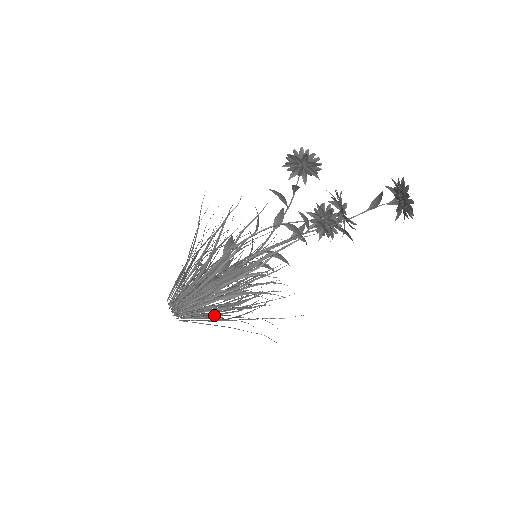
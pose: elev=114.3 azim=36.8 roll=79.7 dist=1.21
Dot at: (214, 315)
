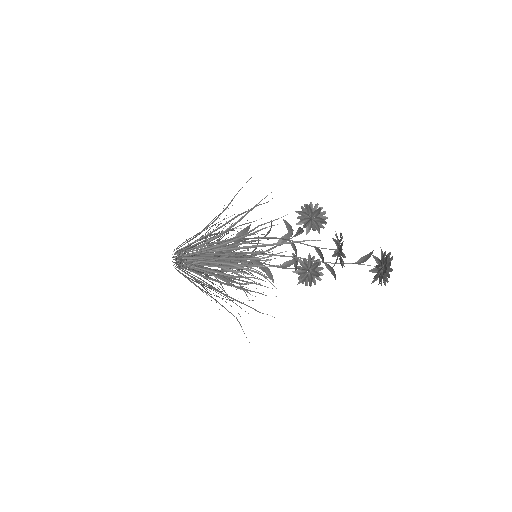
Dot at: (208, 278)
